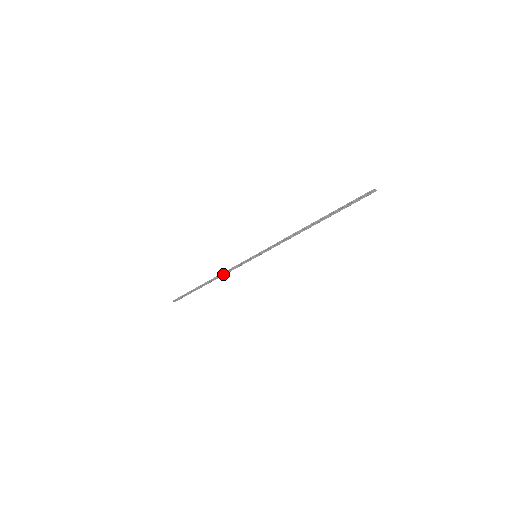
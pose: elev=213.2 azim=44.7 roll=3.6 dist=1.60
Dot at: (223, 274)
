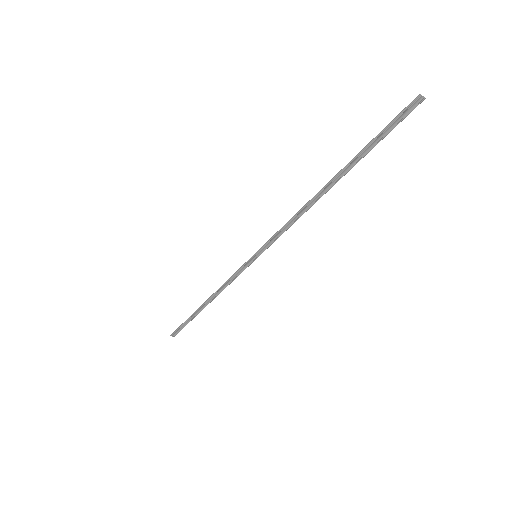
Dot at: (220, 290)
